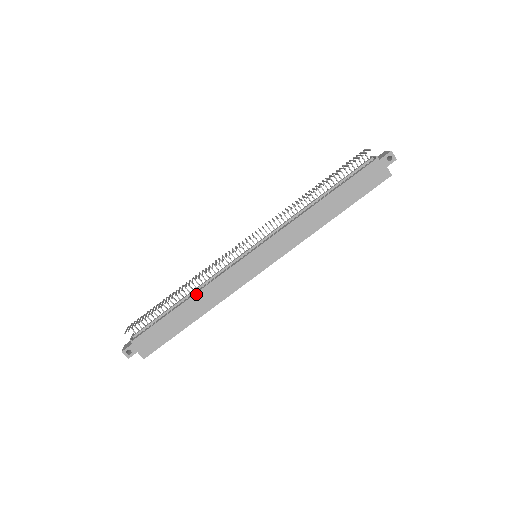
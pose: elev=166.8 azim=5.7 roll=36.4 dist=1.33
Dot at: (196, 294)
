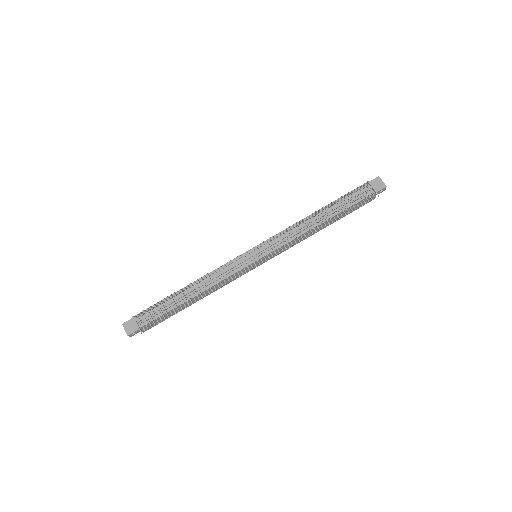
Dot at: (203, 292)
